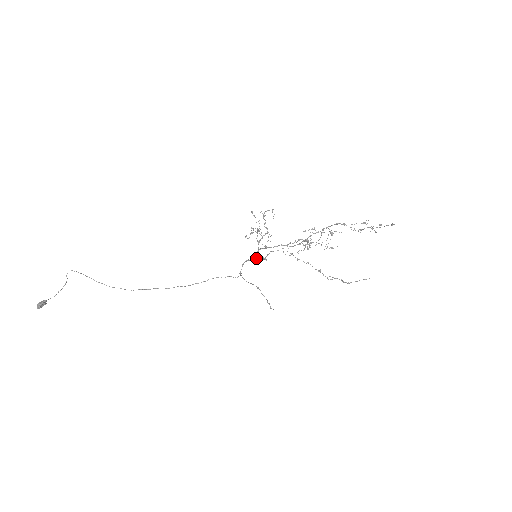
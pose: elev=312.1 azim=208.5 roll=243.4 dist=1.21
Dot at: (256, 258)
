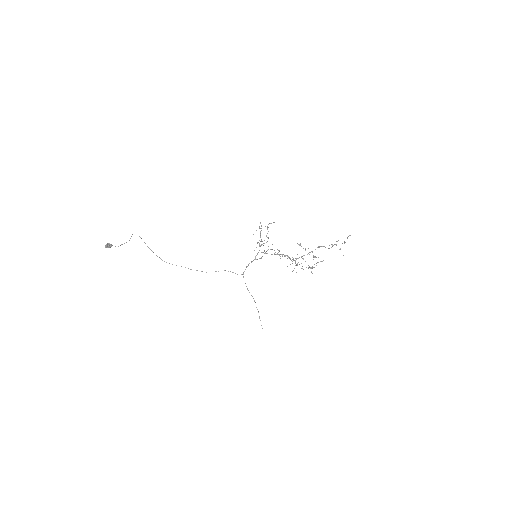
Dot at: (256, 259)
